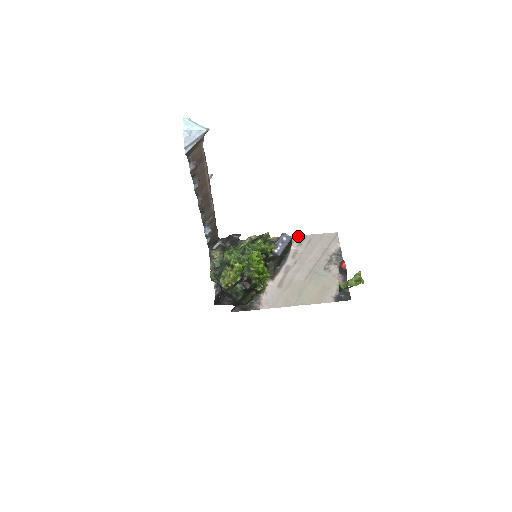
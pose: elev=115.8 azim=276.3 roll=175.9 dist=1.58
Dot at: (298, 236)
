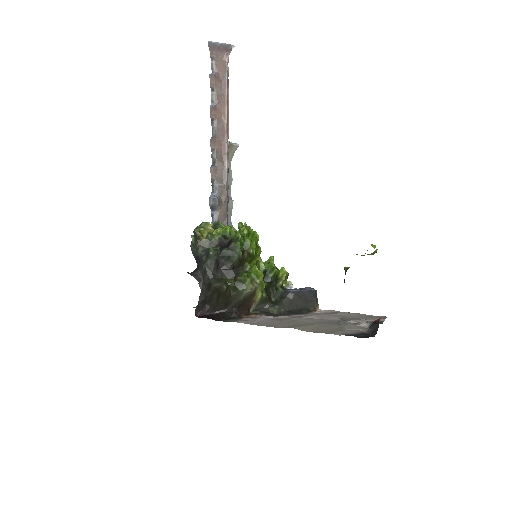
Dot at: (331, 310)
